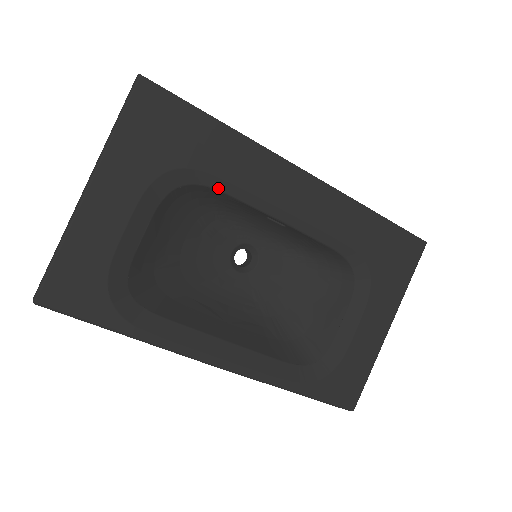
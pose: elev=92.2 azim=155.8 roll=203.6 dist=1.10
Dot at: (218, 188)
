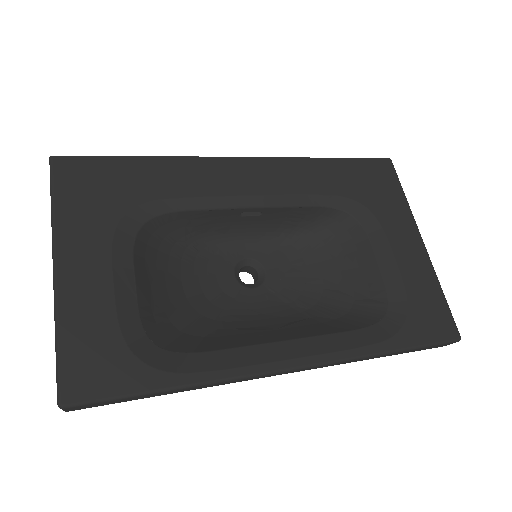
Dot at: (178, 209)
